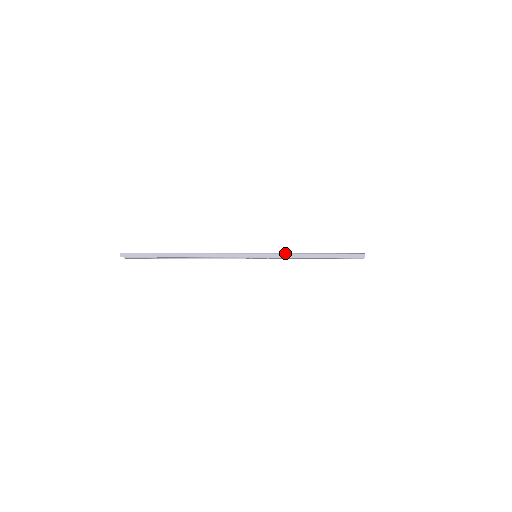
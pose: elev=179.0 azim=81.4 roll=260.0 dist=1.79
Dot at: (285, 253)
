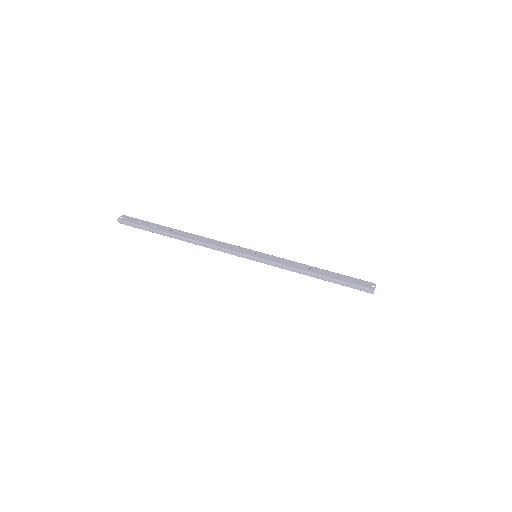
Dot at: (286, 266)
